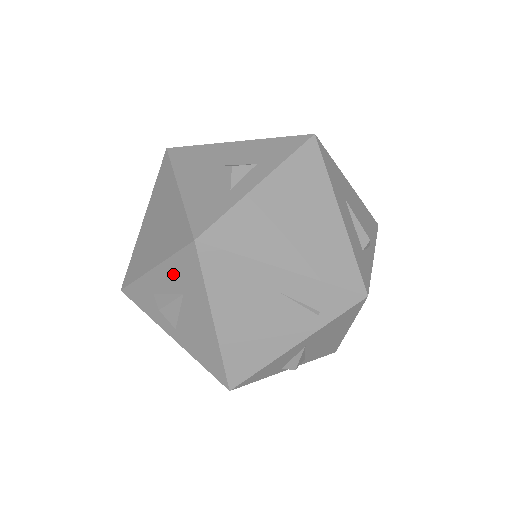
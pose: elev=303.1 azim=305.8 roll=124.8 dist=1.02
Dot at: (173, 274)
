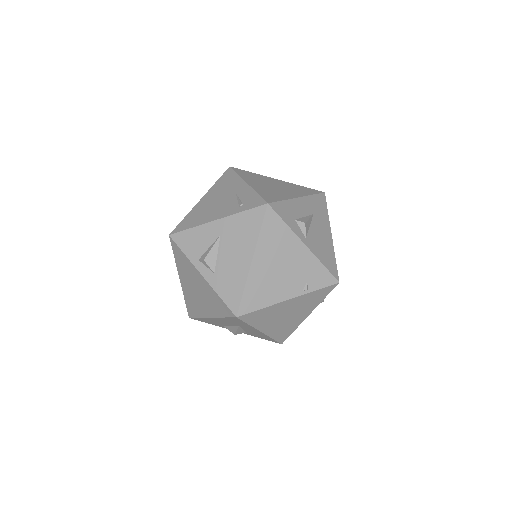
Dot at: occluded
